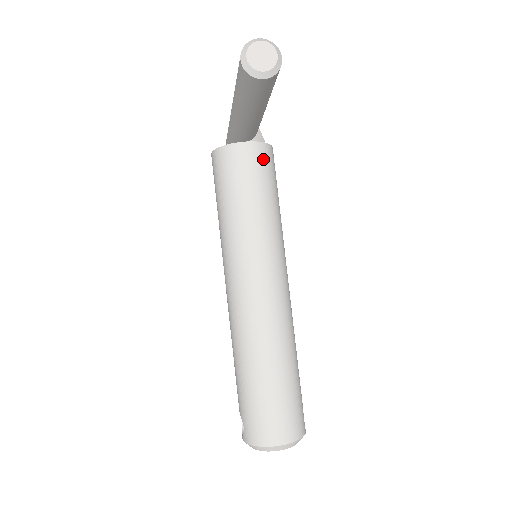
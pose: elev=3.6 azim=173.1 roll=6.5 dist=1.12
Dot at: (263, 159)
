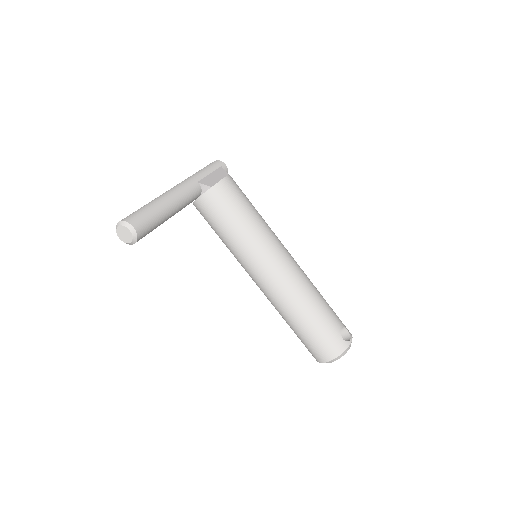
Dot at: (216, 200)
